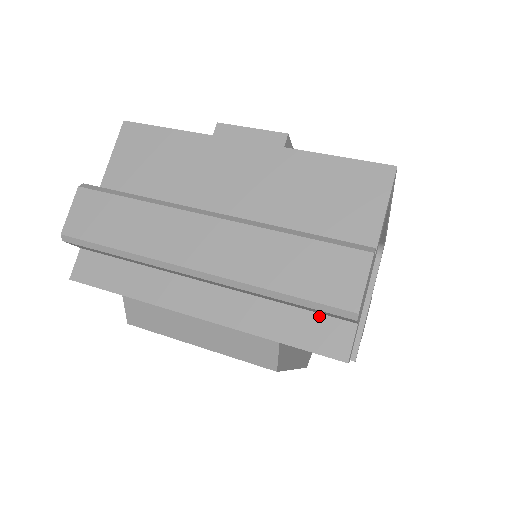
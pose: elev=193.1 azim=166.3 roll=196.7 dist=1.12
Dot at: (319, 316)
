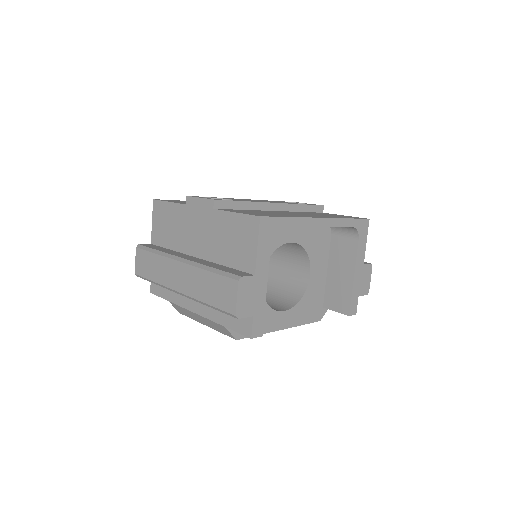
Dot at: occluded
